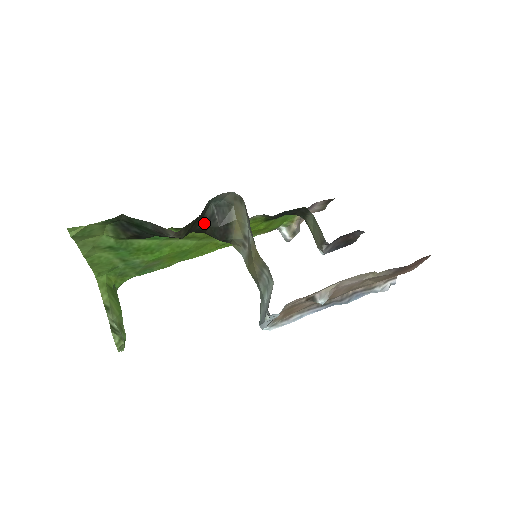
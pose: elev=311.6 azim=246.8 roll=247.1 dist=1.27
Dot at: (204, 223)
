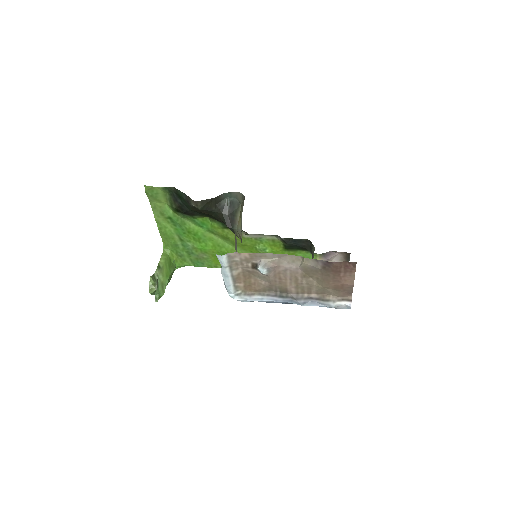
Dot at: (218, 208)
